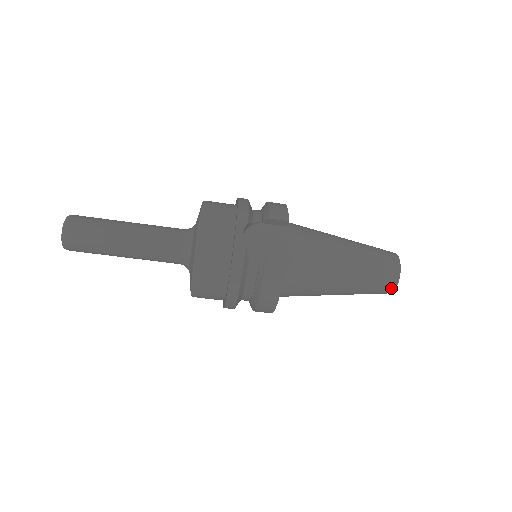
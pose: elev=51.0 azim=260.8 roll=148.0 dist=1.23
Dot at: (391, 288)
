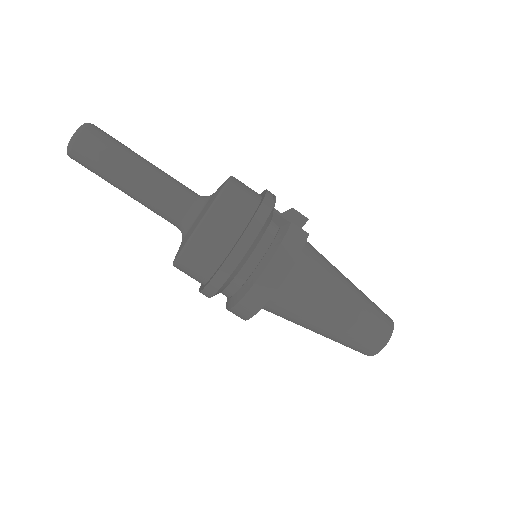
Dot at: (384, 339)
